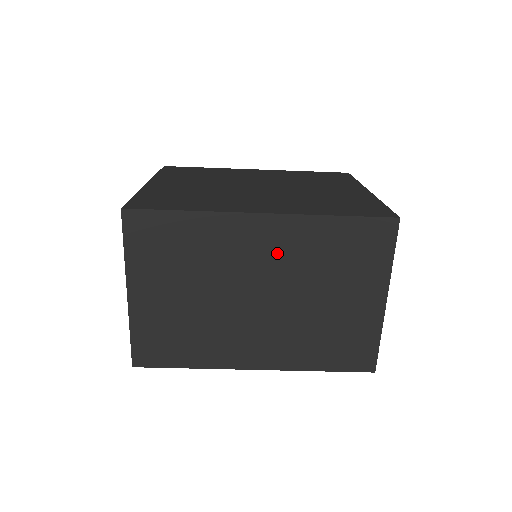
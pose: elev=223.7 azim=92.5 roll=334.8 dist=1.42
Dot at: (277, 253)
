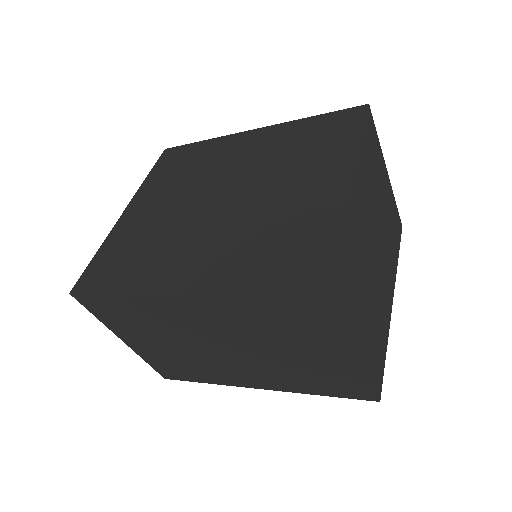
Dot at: (213, 319)
